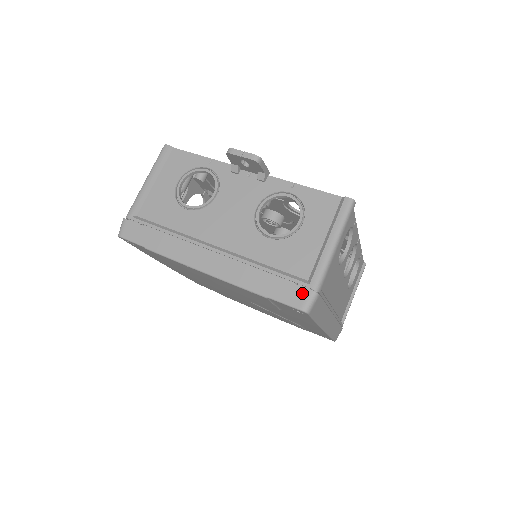
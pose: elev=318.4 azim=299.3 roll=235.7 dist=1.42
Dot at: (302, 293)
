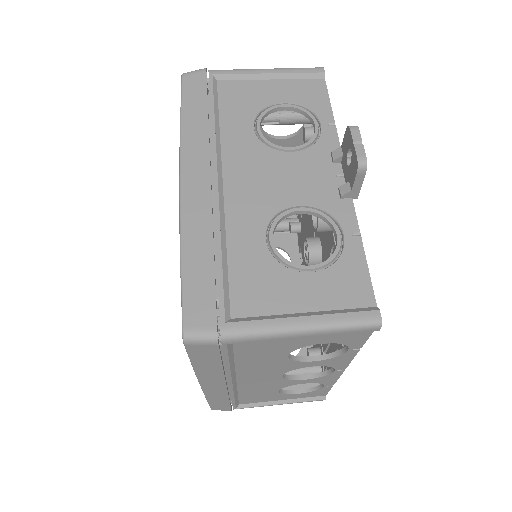
Dot at: (208, 318)
